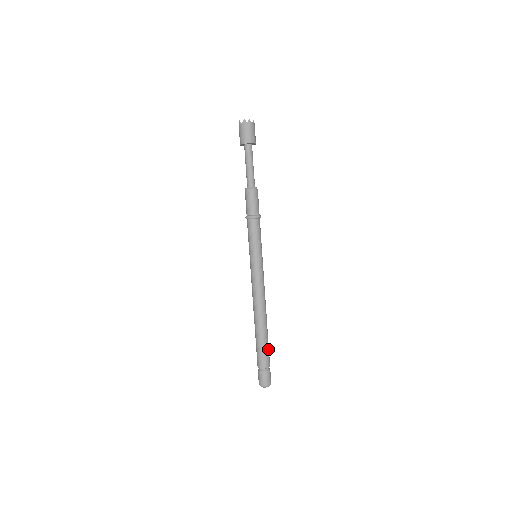
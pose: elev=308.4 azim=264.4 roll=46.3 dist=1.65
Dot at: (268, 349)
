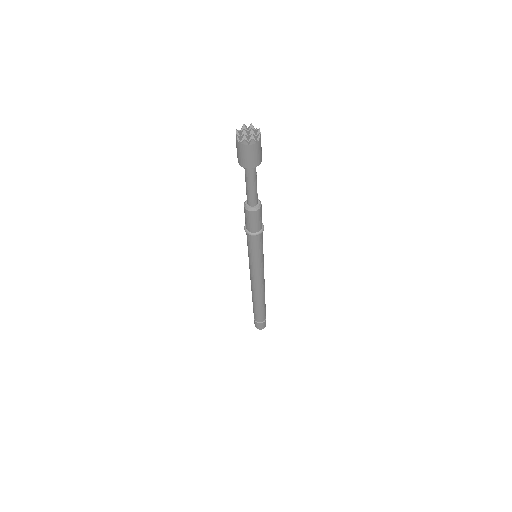
Dot at: (265, 311)
